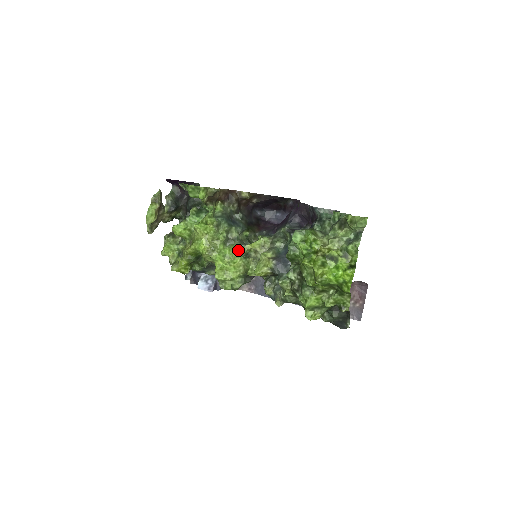
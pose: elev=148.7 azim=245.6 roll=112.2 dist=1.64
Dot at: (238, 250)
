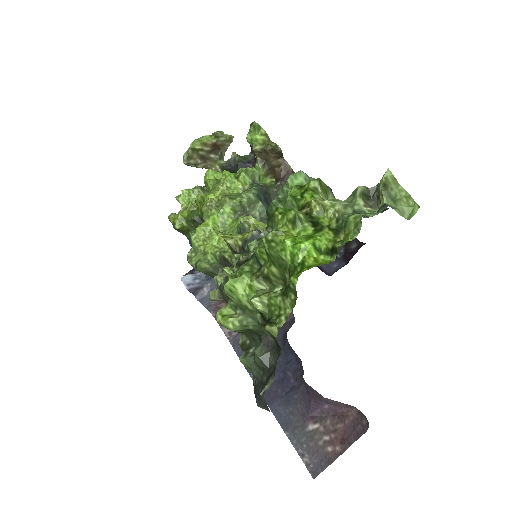
Dot at: occluded
